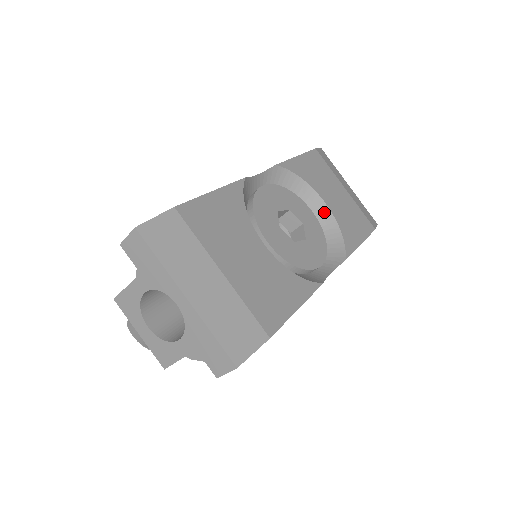
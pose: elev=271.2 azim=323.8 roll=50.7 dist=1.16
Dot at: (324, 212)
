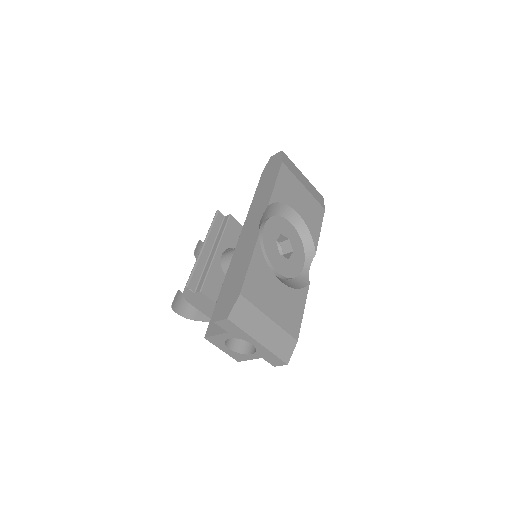
Dot at: (297, 220)
